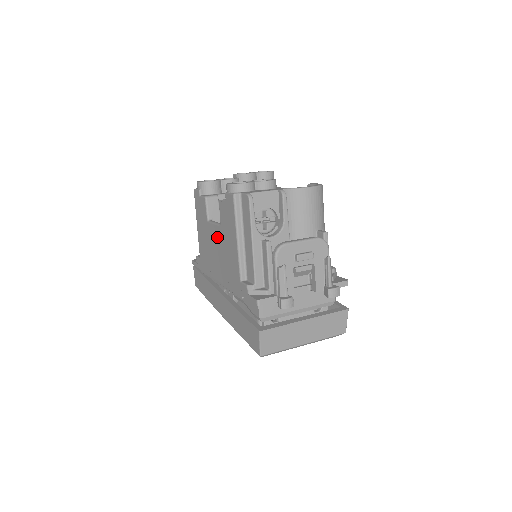
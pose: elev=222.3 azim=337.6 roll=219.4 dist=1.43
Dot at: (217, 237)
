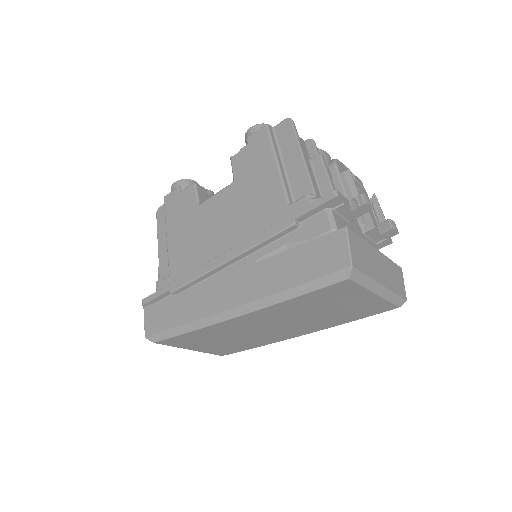
Dot at: (225, 201)
